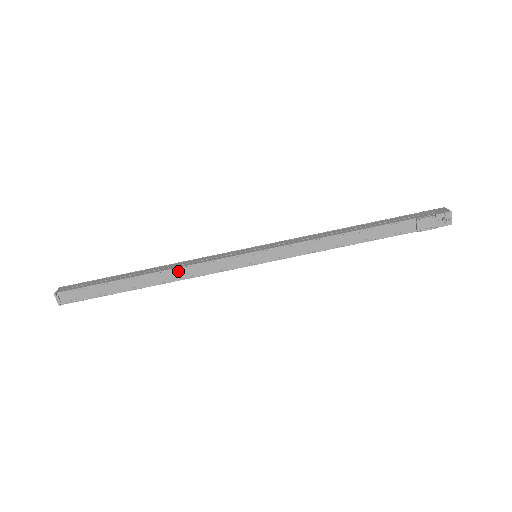
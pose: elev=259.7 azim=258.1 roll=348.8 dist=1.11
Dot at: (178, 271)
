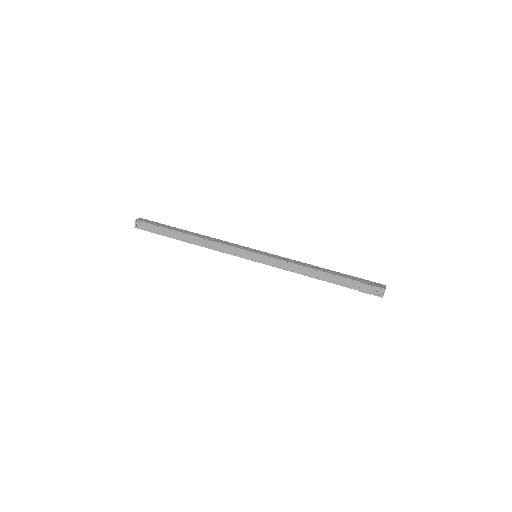
Dot at: (207, 242)
